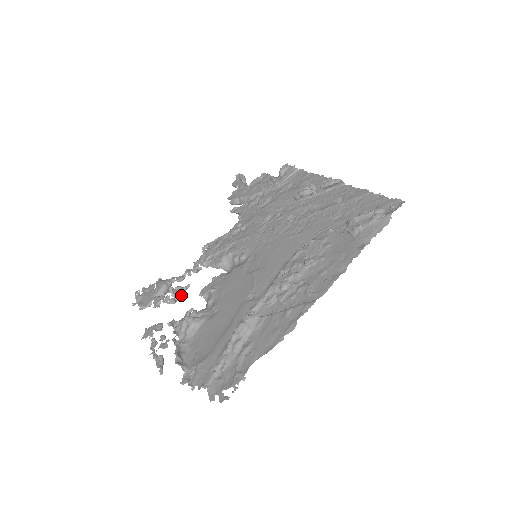
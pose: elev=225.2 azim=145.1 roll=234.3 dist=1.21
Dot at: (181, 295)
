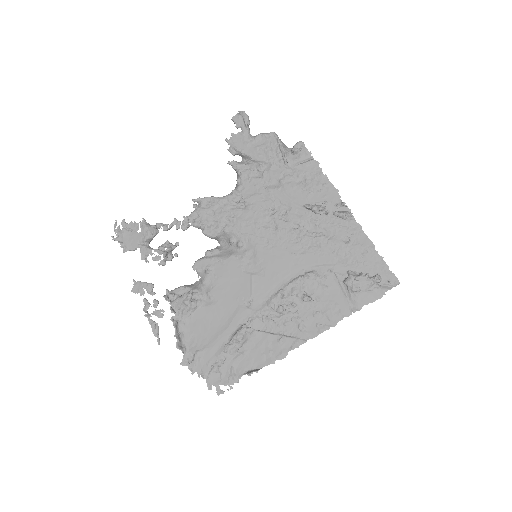
Dot at: (171, 257)
